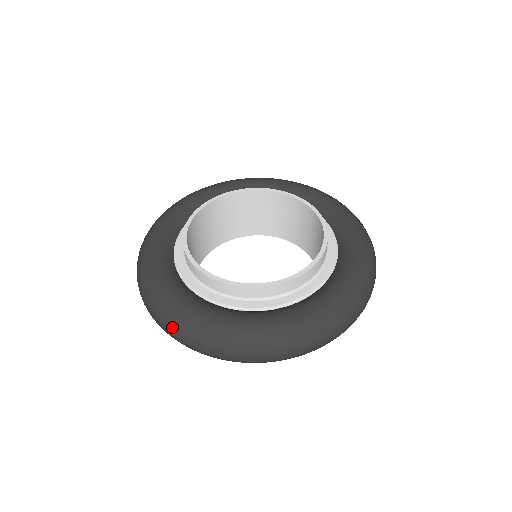
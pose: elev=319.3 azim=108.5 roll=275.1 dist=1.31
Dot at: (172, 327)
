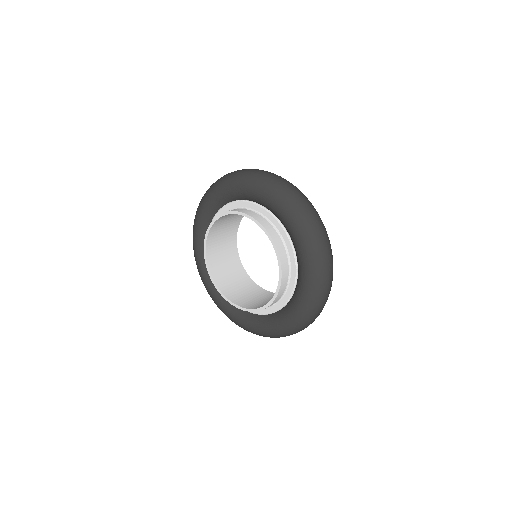
Dot at: occluded
